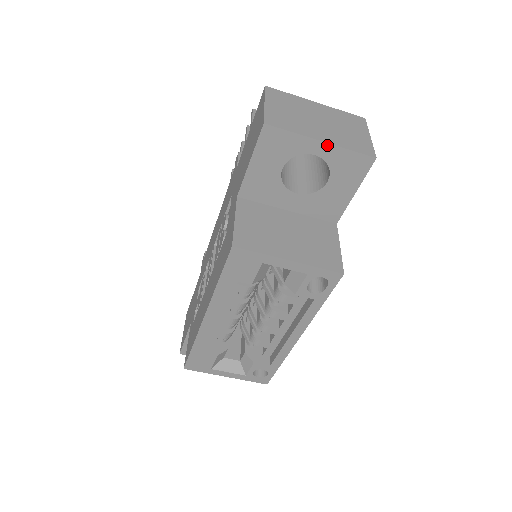
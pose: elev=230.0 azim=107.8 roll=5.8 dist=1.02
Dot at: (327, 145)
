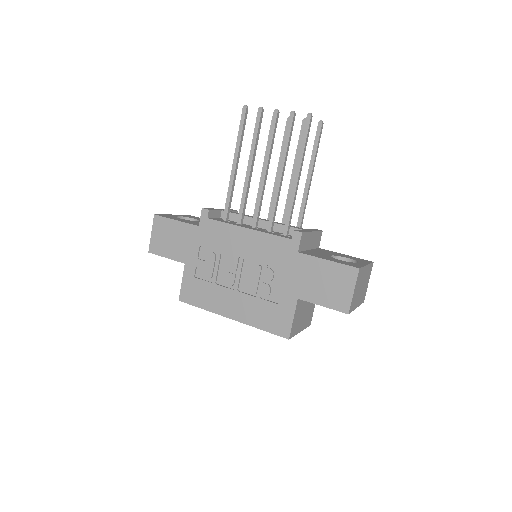
Dot at: (356, 307)
